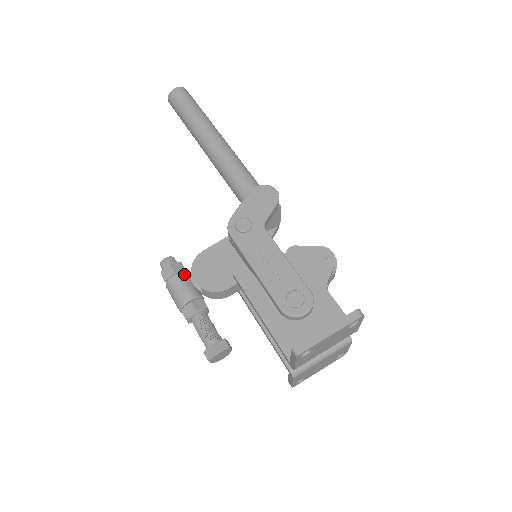
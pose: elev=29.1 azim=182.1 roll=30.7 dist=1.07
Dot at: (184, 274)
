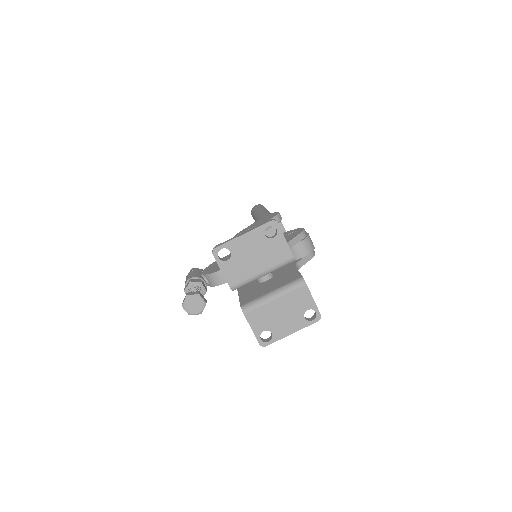
Dot at: (198, 271)
